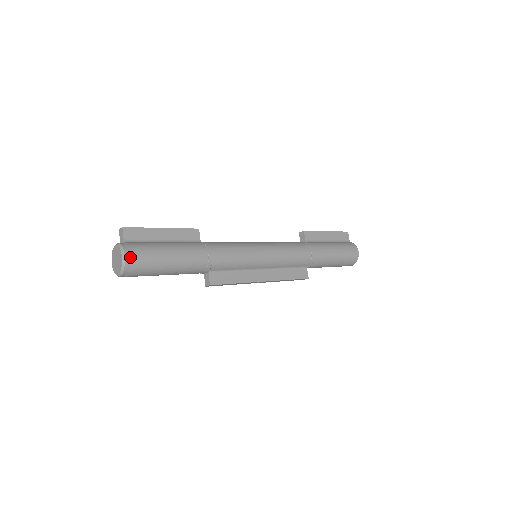
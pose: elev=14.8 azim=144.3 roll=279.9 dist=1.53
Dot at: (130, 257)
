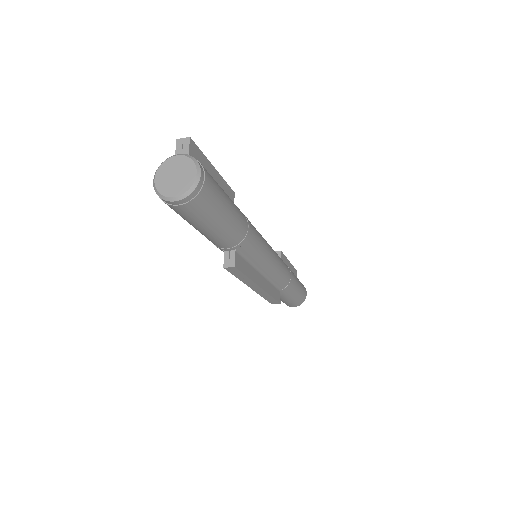
Dot at: (205, 179)
